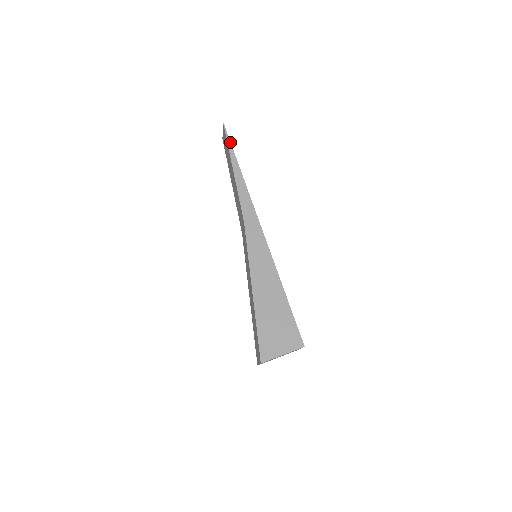
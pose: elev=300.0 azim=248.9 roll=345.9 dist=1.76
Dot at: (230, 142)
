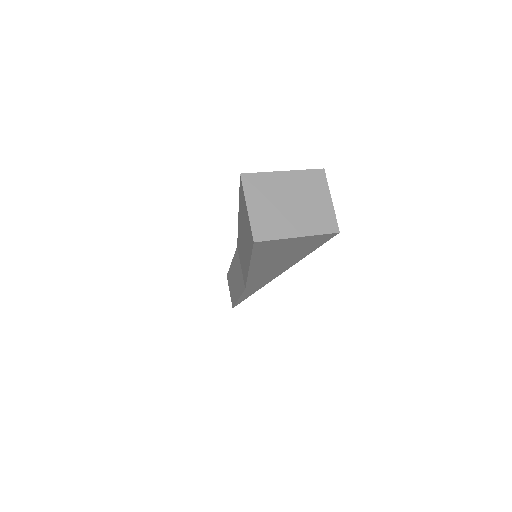
Dot at: occluded
